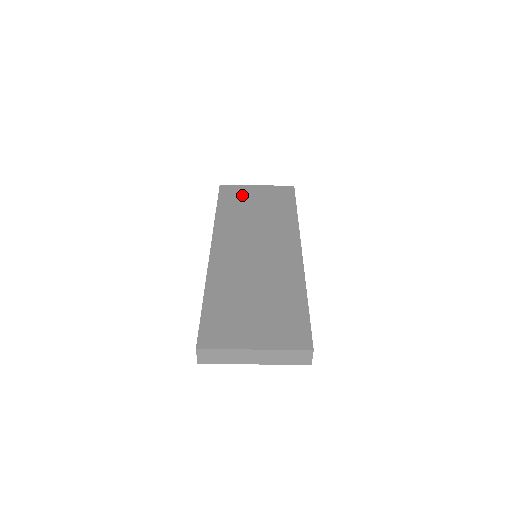
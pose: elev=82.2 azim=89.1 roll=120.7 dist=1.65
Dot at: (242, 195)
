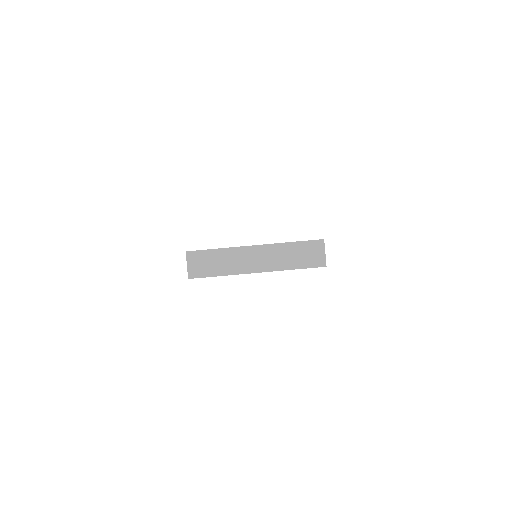
Dot at: occluded
